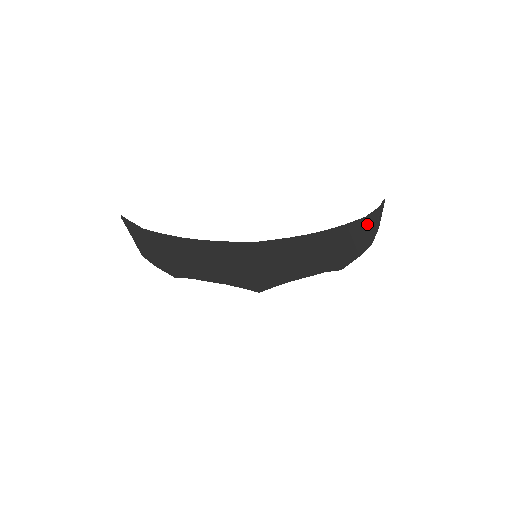
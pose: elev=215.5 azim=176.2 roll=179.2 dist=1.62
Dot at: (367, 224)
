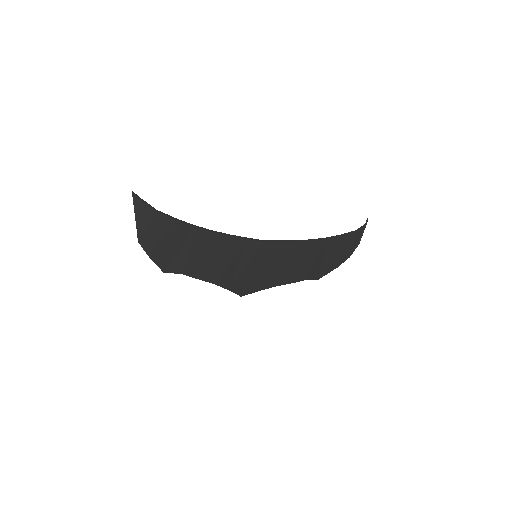
Dot at: (355, 237)
